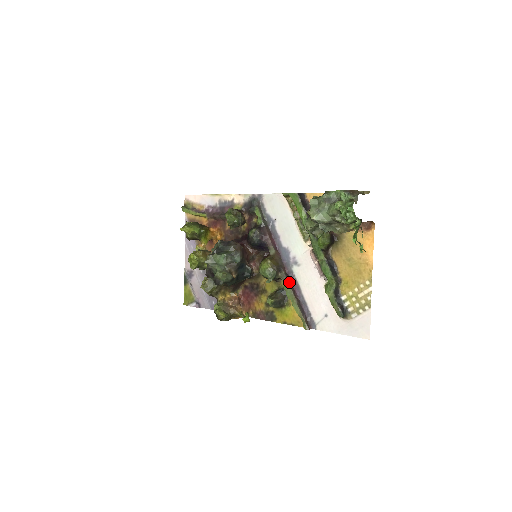
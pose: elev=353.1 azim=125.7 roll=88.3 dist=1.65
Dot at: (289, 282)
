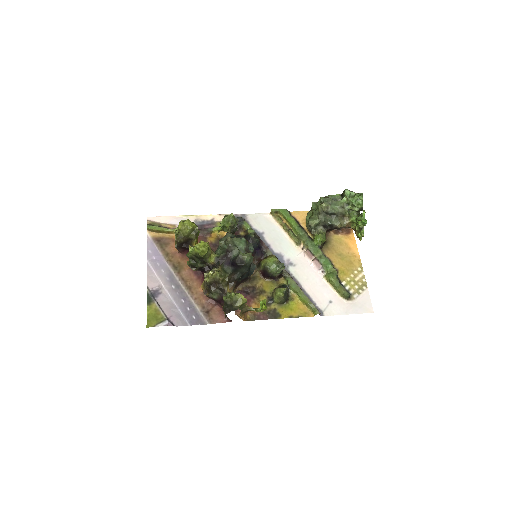
Dot at: (291, 277)
